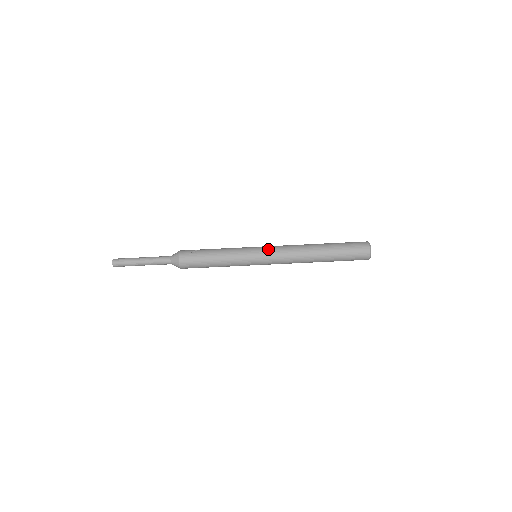
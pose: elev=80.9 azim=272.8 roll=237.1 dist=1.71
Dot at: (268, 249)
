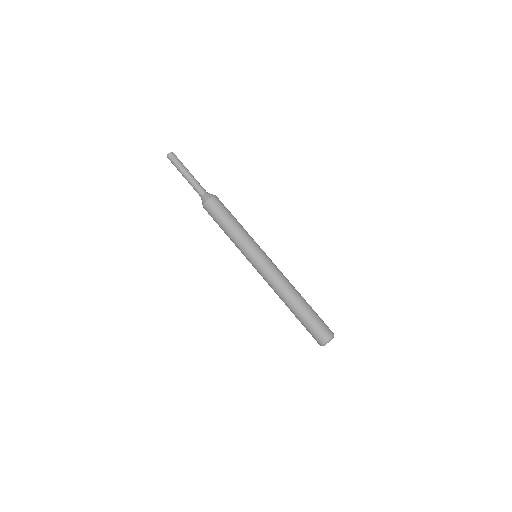
Dot at: occluded
